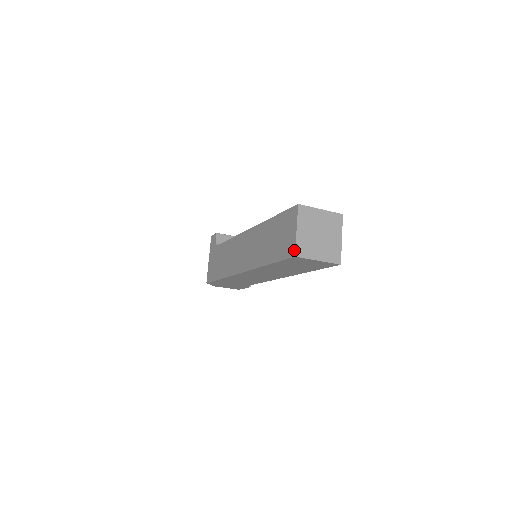
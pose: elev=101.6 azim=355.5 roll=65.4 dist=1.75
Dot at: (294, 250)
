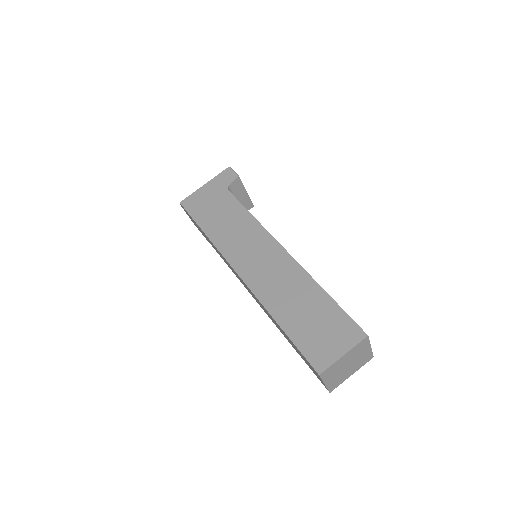
Dot at: (324, 368)
